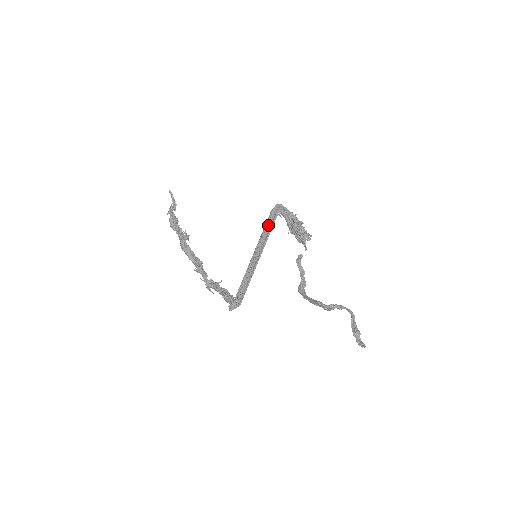
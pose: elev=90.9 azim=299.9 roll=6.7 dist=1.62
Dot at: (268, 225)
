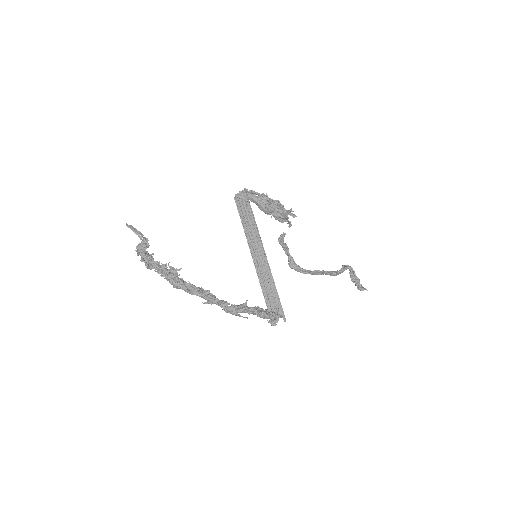
Dot at: (253, 218)
